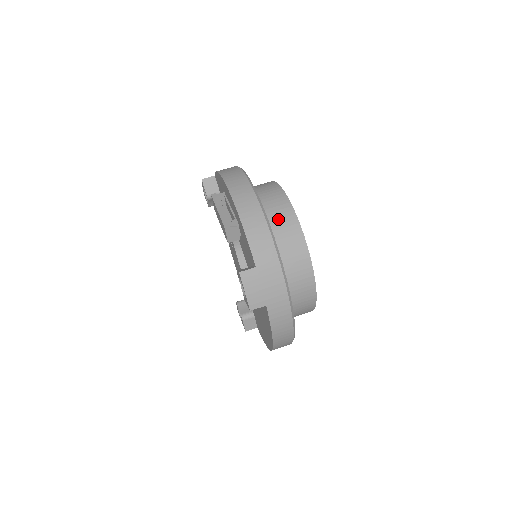
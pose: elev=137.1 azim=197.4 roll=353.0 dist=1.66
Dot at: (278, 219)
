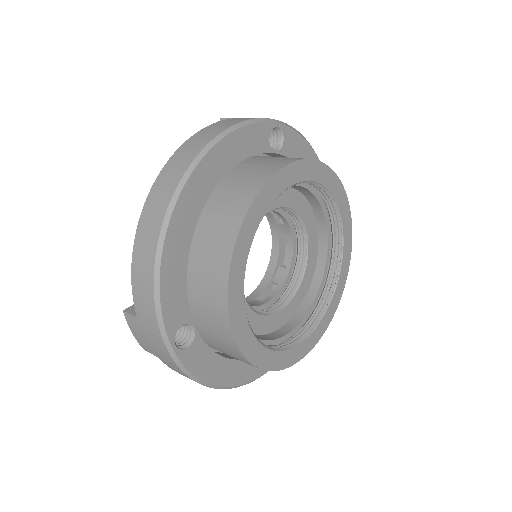
Dot at: (208, 258)
